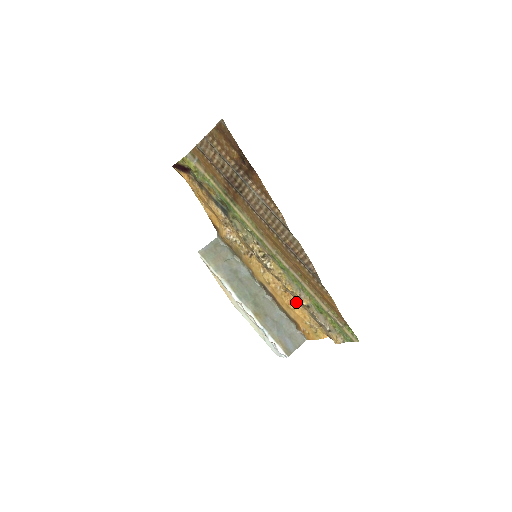
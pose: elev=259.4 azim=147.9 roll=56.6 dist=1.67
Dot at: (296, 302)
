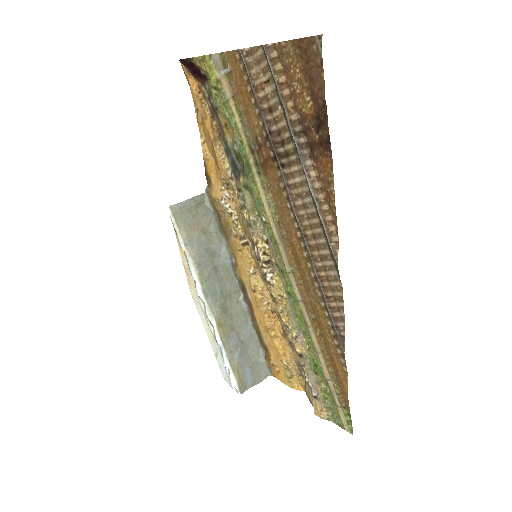
Dot at: (282, 332)
